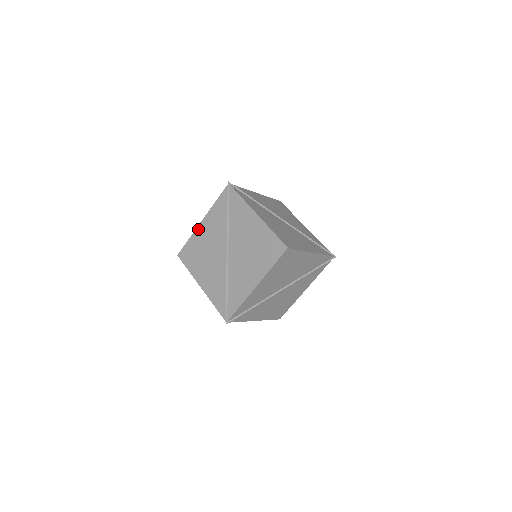
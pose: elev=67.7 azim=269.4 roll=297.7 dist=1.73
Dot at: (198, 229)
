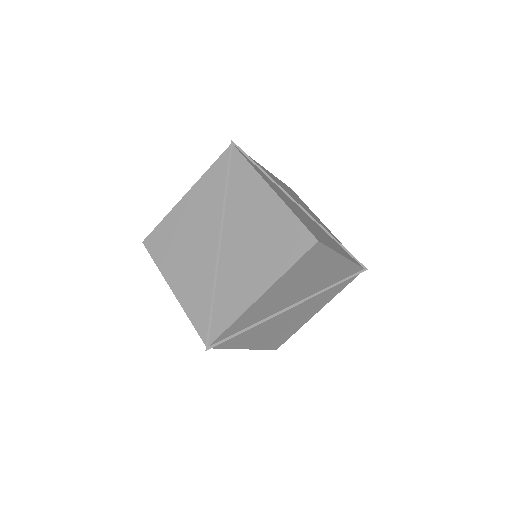
Dot at: (178, 206)
